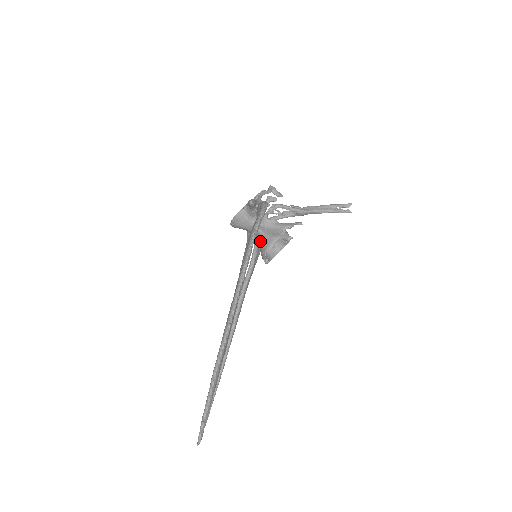
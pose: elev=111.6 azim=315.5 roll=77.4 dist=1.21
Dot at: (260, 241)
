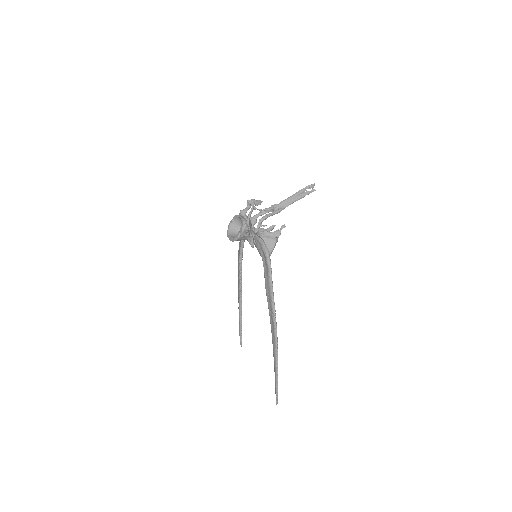
Dot at: (258, 249)
